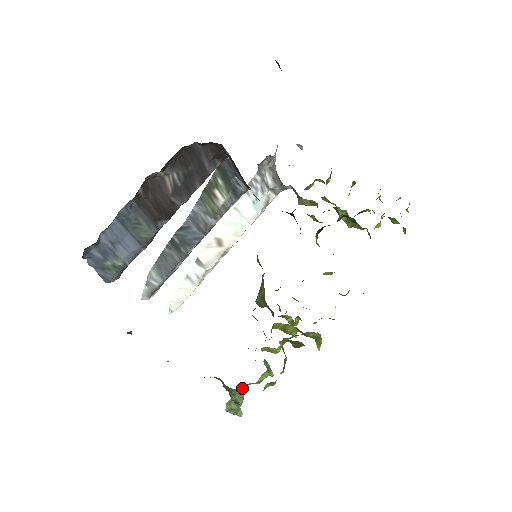
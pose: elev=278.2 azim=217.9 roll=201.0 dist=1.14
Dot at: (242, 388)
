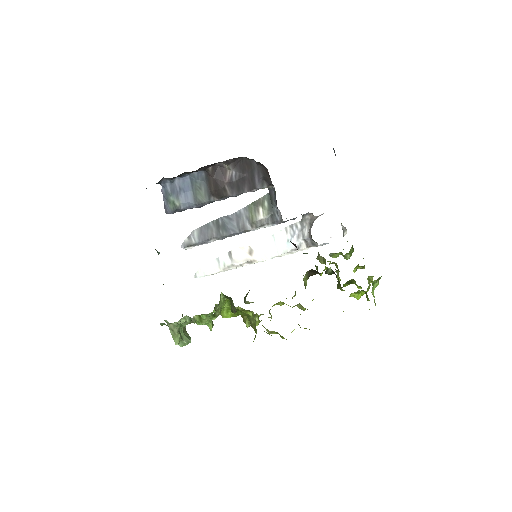
Dot at: (187, 320)
